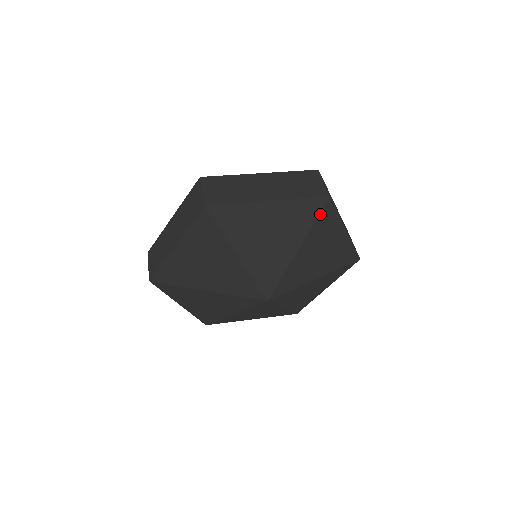
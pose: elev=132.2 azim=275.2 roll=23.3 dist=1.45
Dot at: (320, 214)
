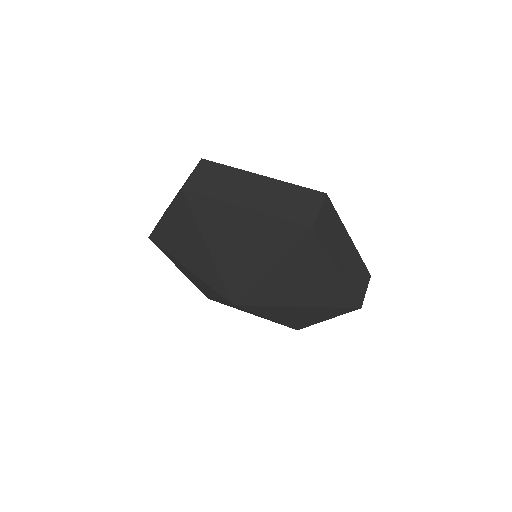
Dot at: (299, 242)
